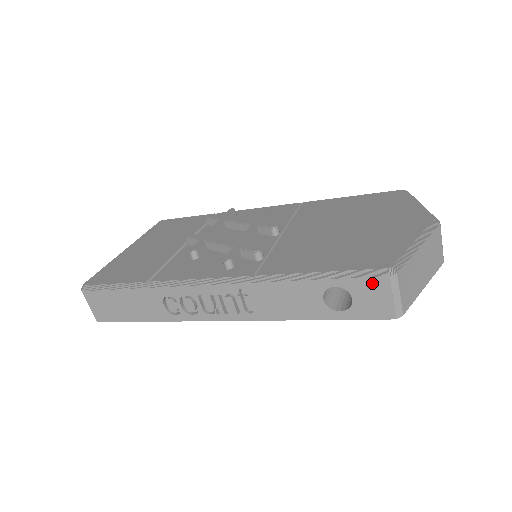
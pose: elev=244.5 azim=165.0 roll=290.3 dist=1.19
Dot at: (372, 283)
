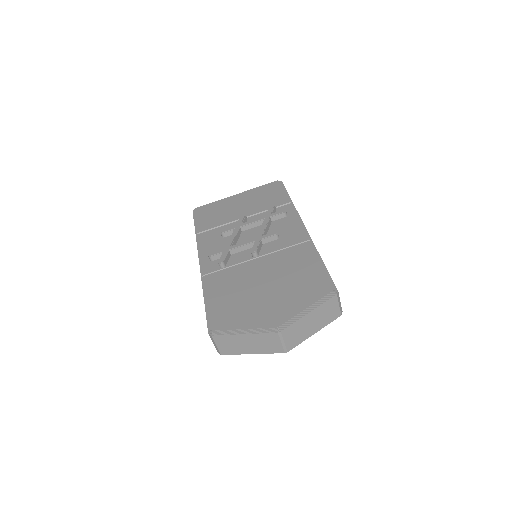
Dot at: occluded
